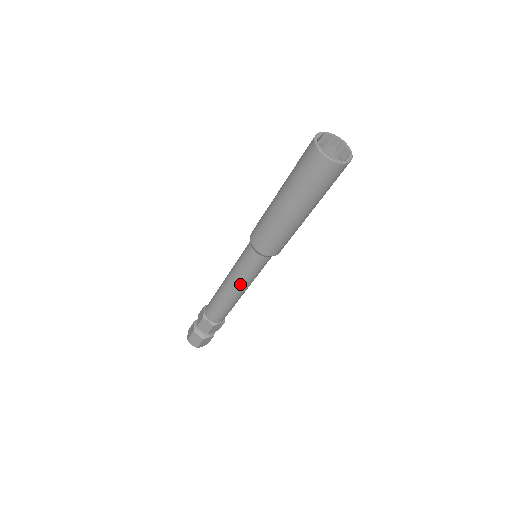
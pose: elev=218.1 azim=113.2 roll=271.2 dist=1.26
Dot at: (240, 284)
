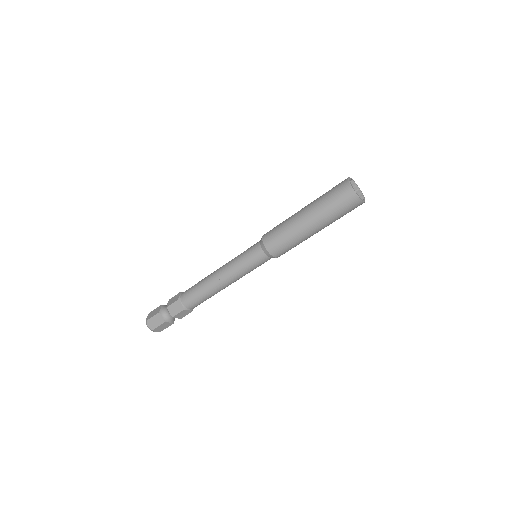
Dot at: (239, 278)
